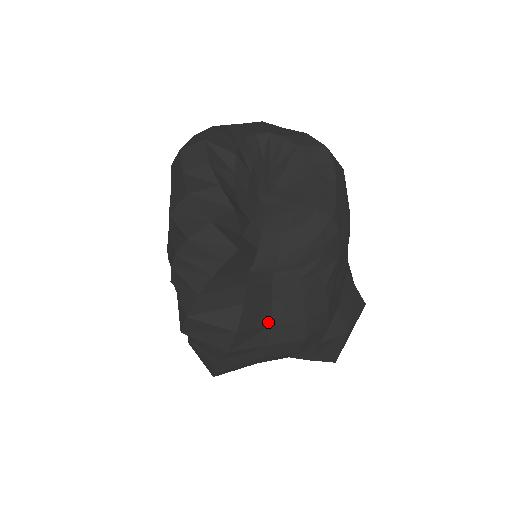
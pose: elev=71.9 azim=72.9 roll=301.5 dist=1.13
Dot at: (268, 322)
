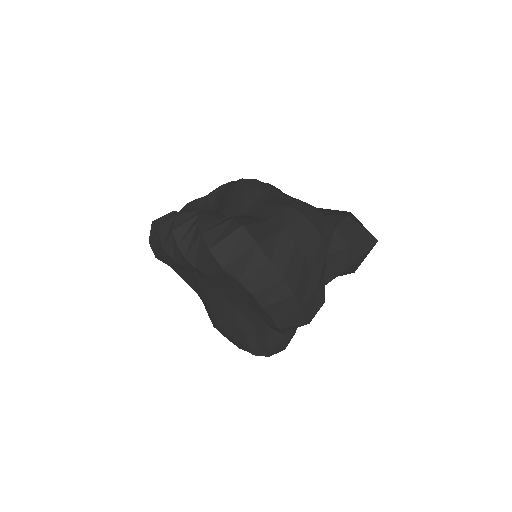
Dot at: (264, 221)
